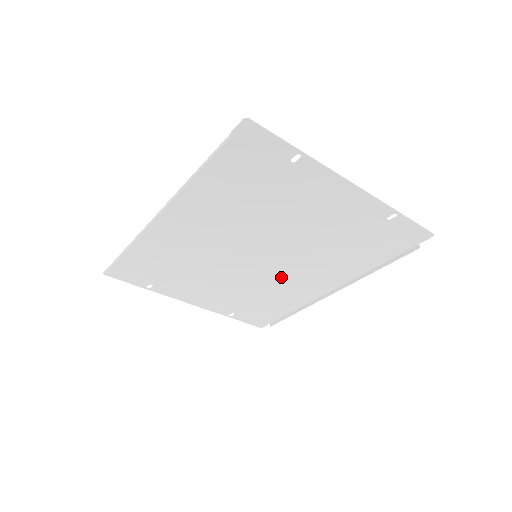
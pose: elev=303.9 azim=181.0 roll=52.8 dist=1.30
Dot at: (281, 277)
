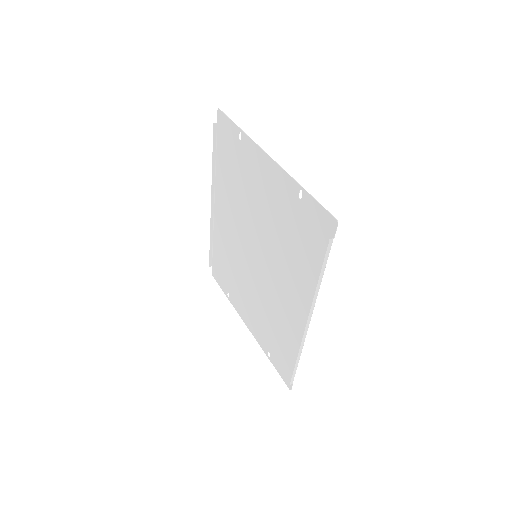
Dot at: (275, 292)
